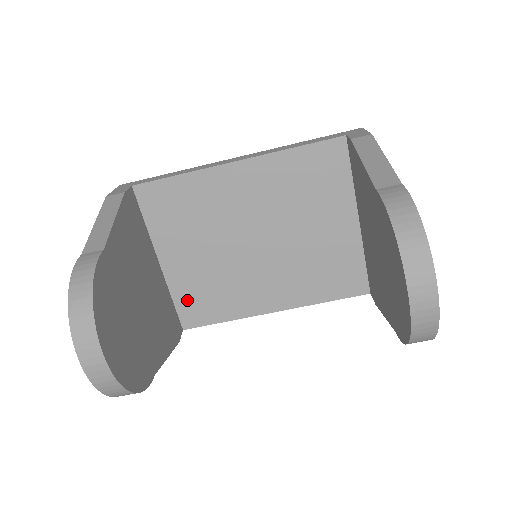
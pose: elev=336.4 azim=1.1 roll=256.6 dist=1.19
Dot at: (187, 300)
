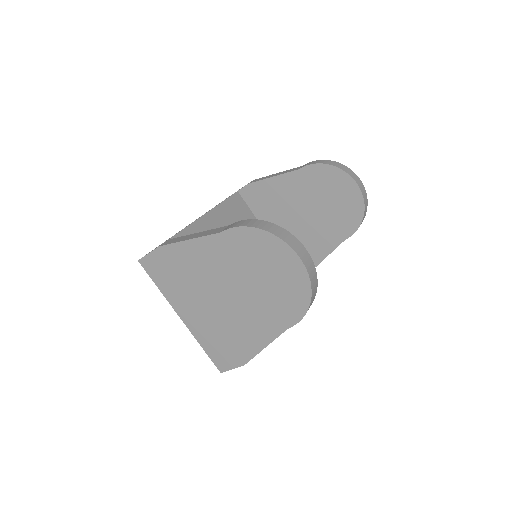
Dot at: occluded
